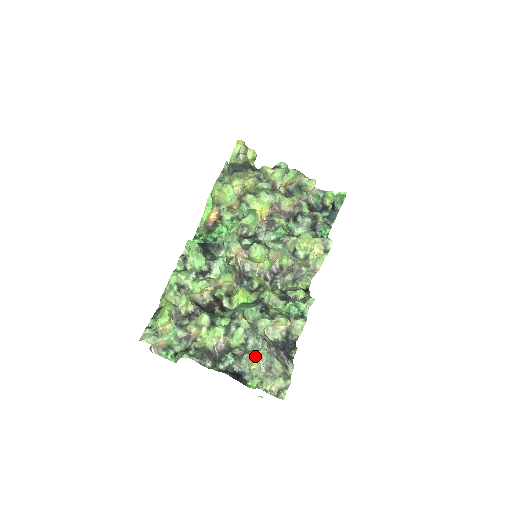
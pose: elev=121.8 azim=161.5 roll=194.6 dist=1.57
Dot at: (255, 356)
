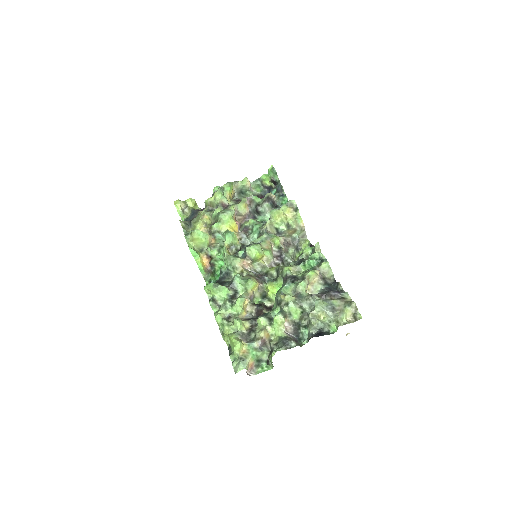
Dot at: (316, 310)
